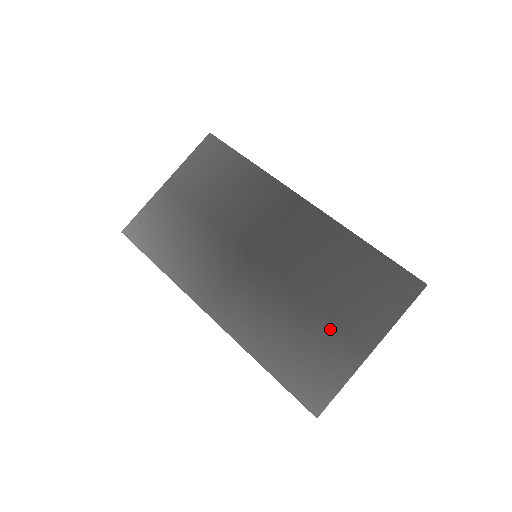
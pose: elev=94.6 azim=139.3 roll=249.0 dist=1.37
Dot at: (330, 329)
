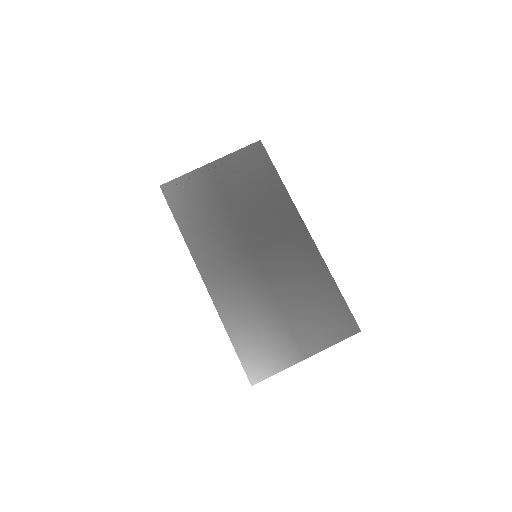
Dot at: (286, 332)
